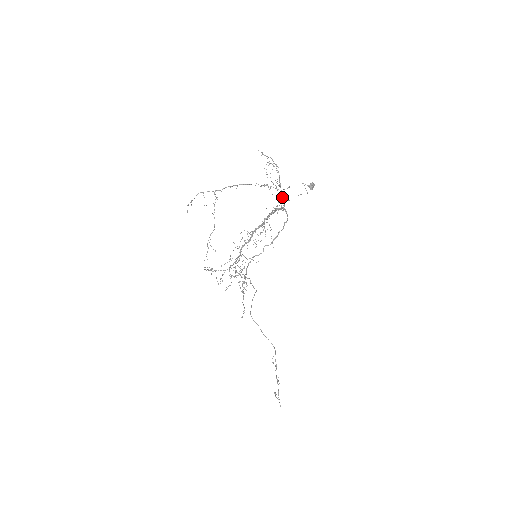
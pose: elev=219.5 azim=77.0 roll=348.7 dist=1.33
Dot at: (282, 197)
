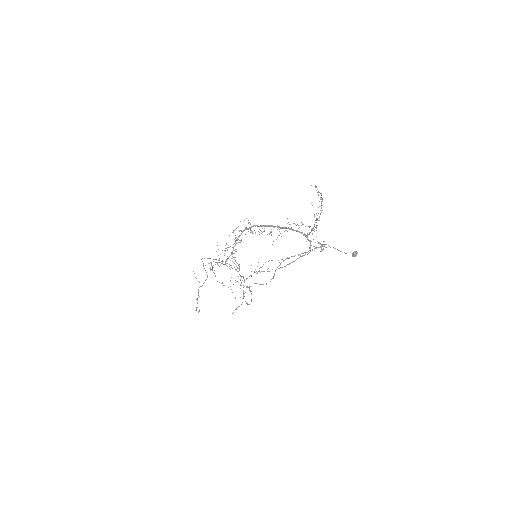
Dot at: occluded
